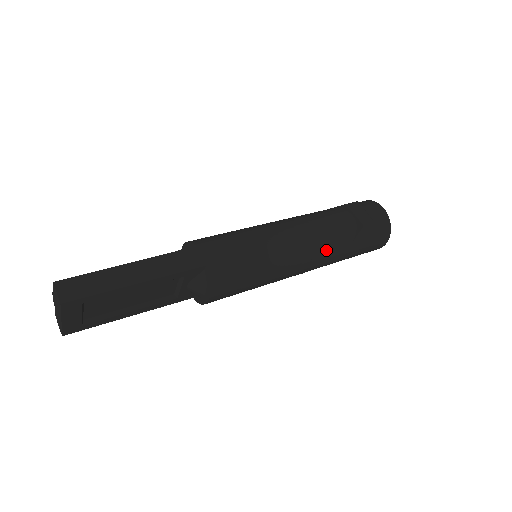
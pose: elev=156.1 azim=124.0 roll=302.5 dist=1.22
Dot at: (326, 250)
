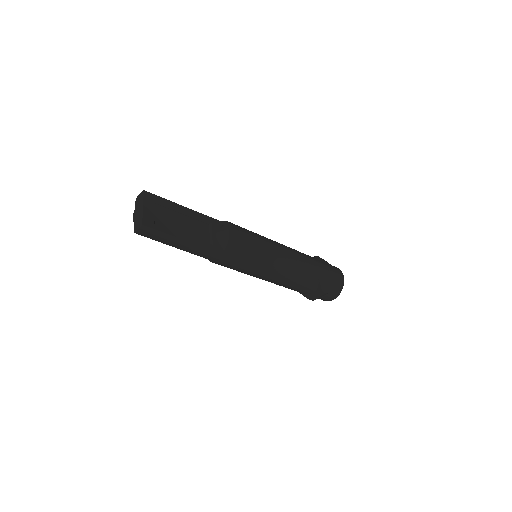
Dot at: (298, 252)
